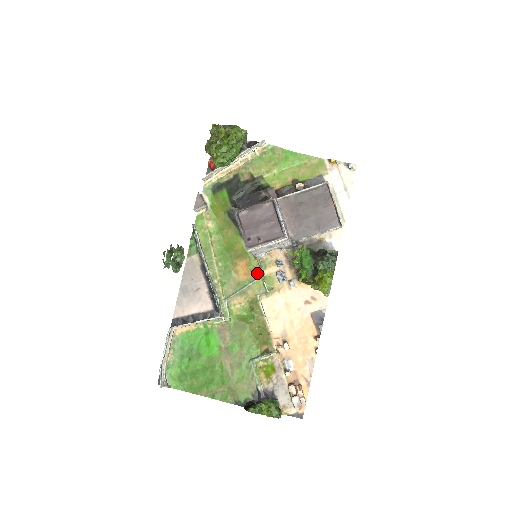
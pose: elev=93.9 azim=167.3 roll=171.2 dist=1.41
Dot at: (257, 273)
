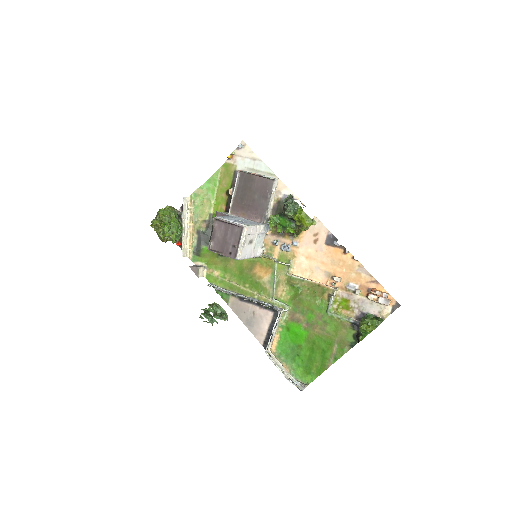
Dot at: (272, 263)
